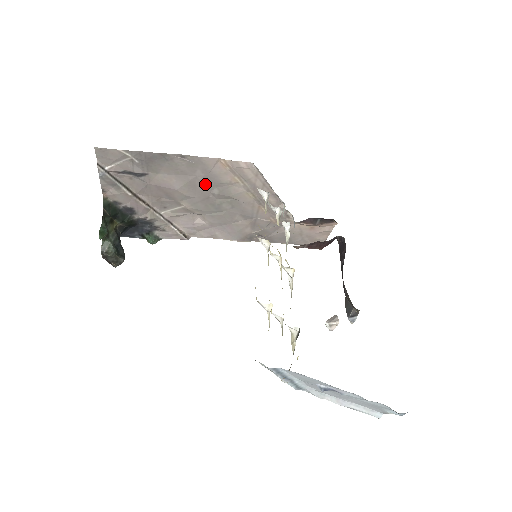
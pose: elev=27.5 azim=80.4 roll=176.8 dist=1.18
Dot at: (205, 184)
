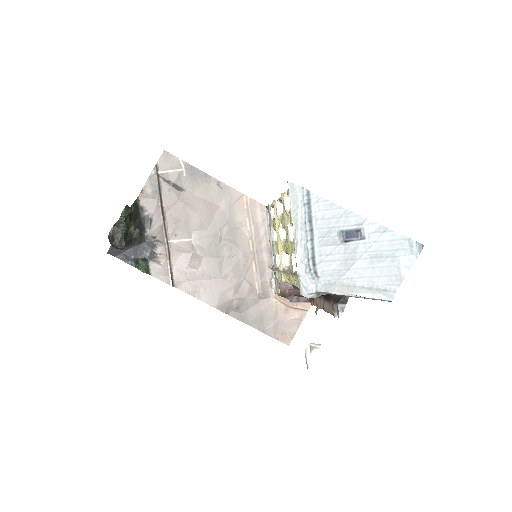
Dot at: (221, 218)
